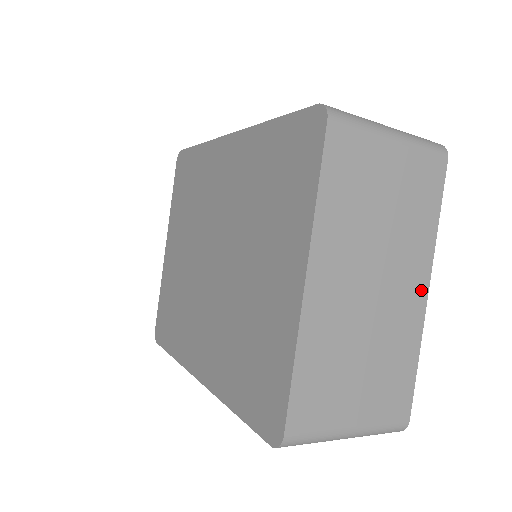
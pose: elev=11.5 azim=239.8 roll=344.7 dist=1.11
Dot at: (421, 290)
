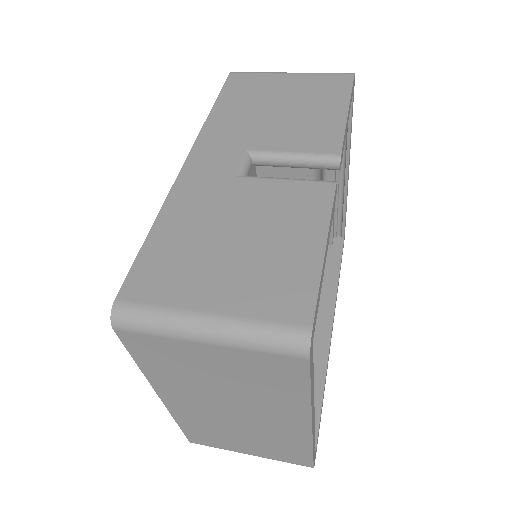
Dot at: (300, 424)
